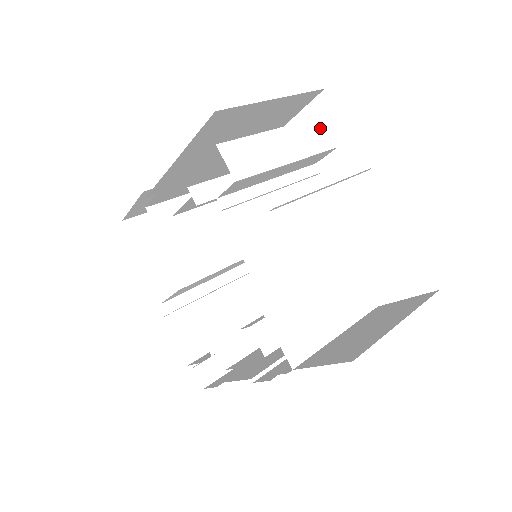
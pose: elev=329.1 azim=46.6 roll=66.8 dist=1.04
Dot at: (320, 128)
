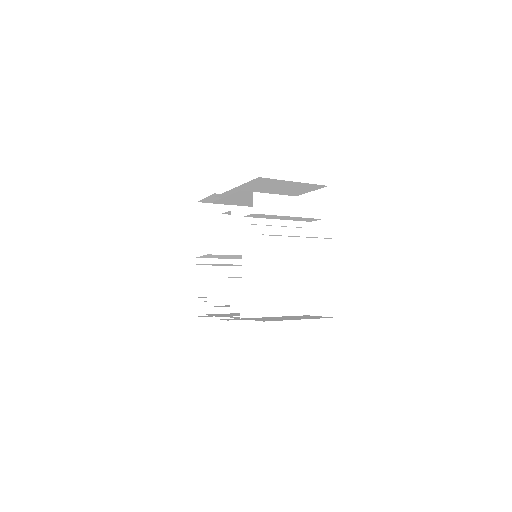
Dot at: (318, 205)
